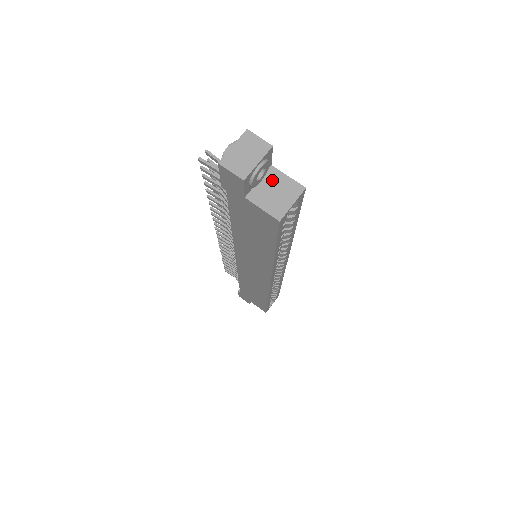
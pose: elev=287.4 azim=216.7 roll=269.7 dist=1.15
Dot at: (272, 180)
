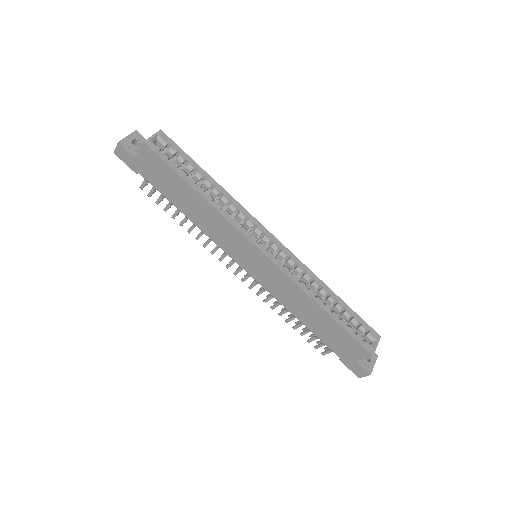
Dot at: occluded
